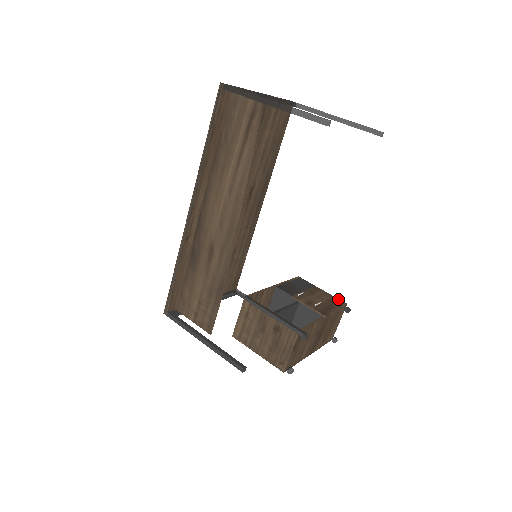
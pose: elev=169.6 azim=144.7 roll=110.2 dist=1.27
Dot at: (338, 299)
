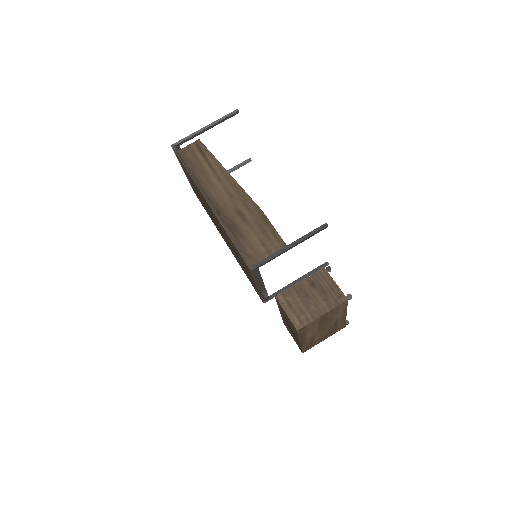
Dot at: occluded
